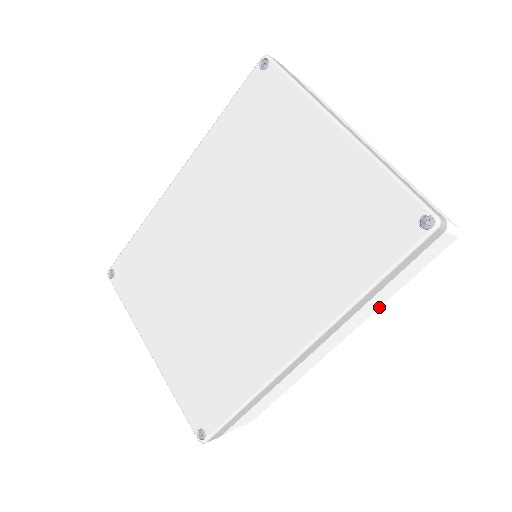
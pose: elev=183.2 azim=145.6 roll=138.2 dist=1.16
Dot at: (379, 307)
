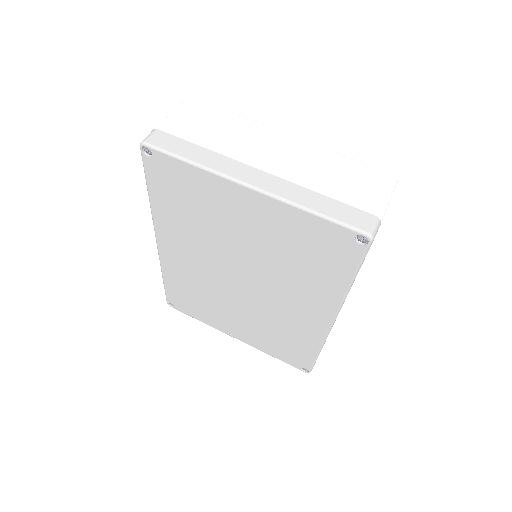
Dot at: occluded
